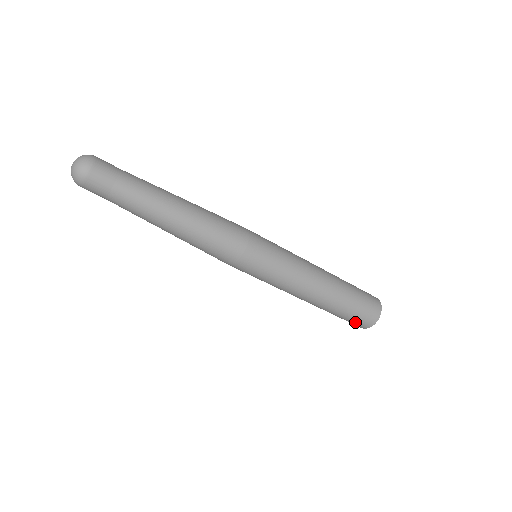
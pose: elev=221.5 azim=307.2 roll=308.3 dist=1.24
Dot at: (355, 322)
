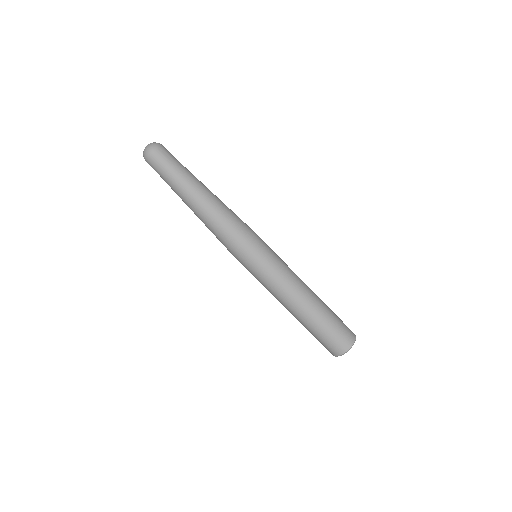
Dot at: (324, 345)
